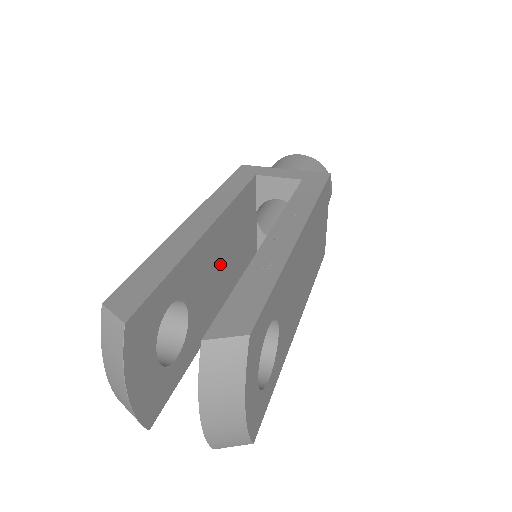
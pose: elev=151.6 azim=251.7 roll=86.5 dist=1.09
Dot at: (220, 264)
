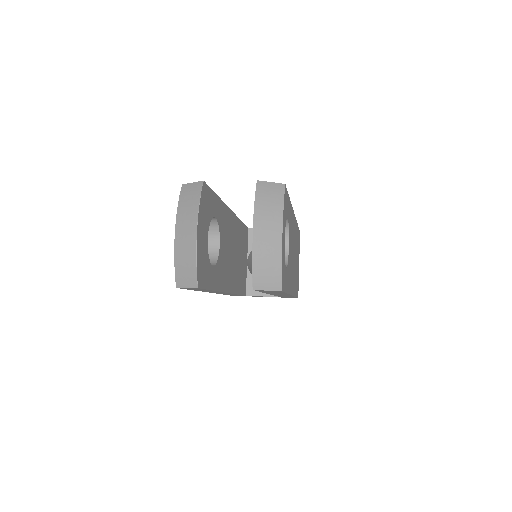
Dot at: (232, 250)
